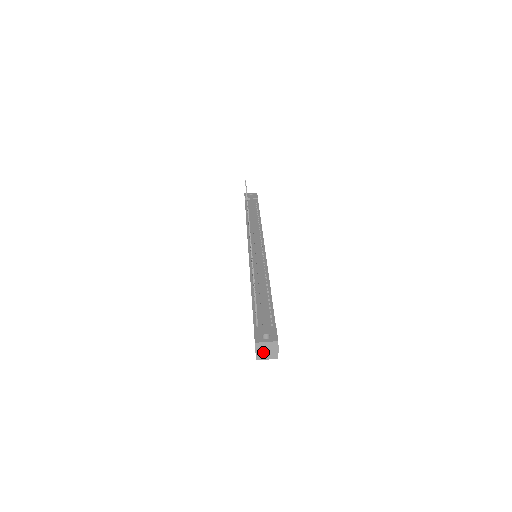
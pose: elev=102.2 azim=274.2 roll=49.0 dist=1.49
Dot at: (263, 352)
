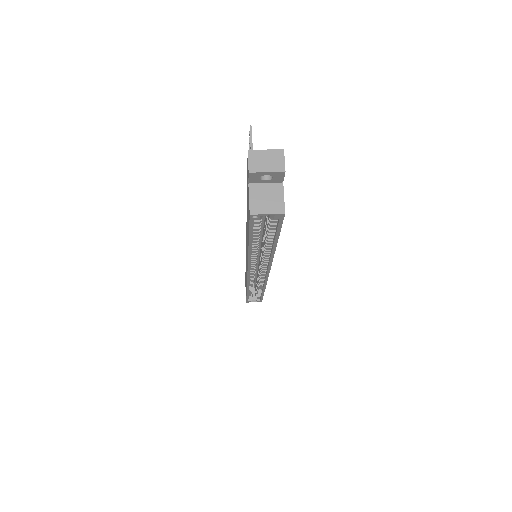
Dot at: (260, 168)
